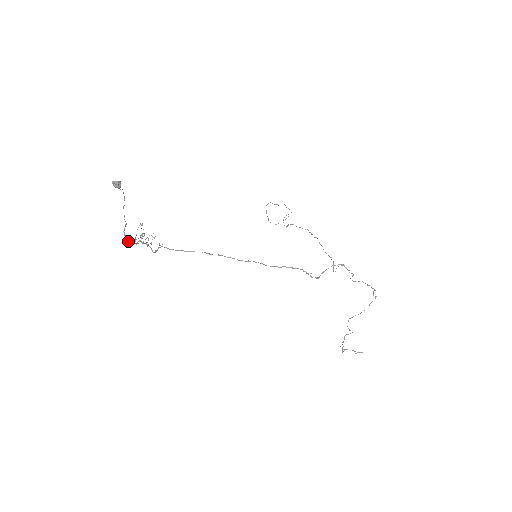
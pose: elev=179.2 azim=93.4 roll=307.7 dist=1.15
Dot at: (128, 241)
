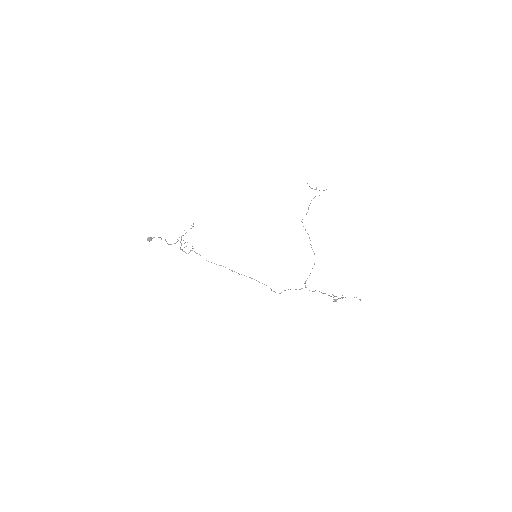
Dot at: occluded
